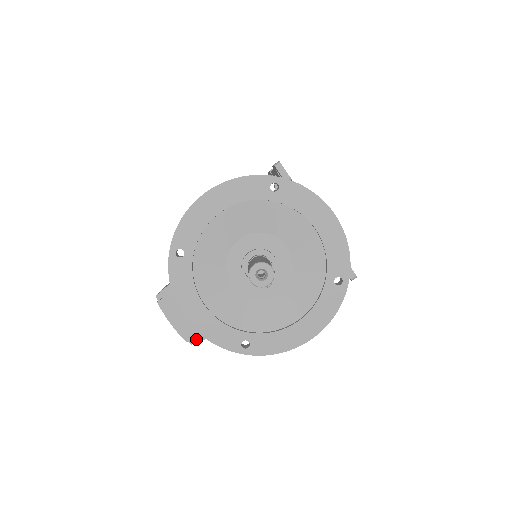
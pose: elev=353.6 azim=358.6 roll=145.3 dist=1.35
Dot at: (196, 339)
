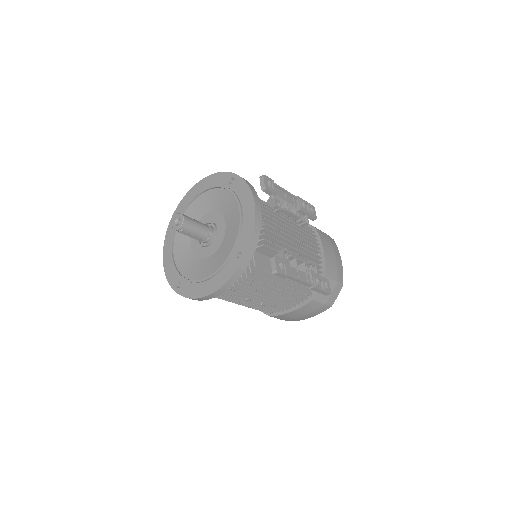
Dot at: occluded
